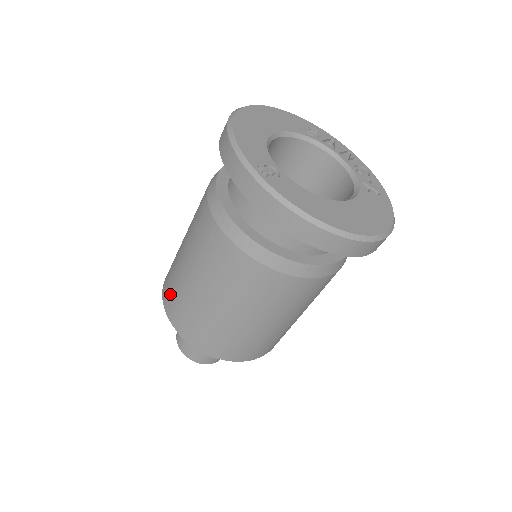
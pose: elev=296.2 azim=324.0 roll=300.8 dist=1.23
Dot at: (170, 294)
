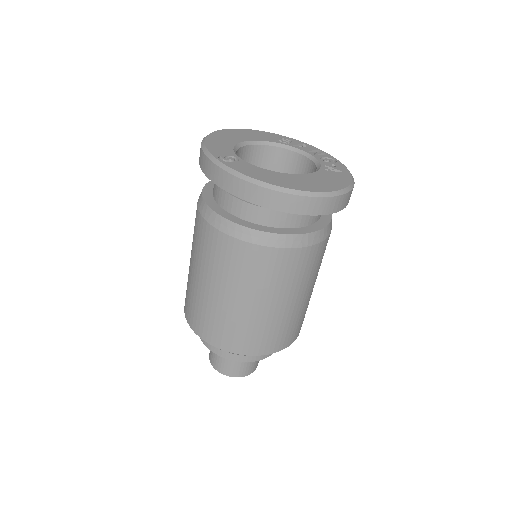
Dot at: (186, 299)
